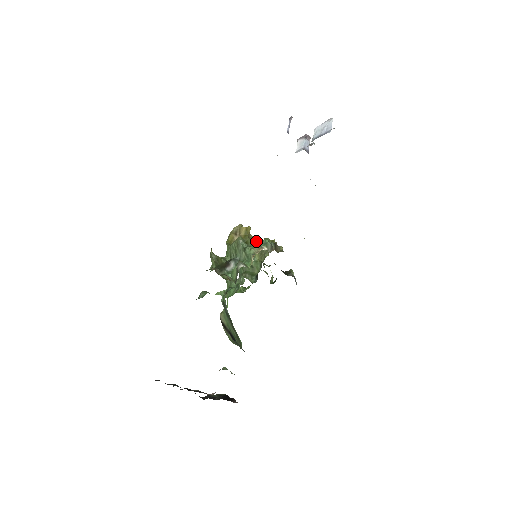
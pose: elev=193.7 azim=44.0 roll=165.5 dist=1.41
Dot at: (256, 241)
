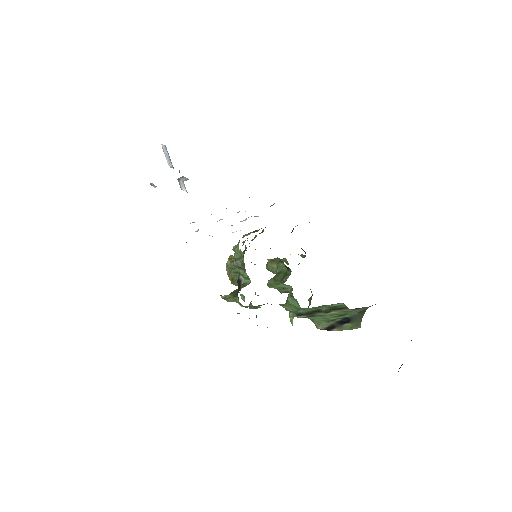
Dot at: (234, 246)
